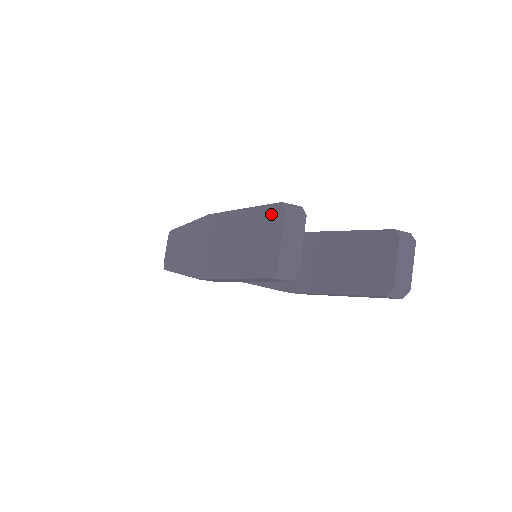
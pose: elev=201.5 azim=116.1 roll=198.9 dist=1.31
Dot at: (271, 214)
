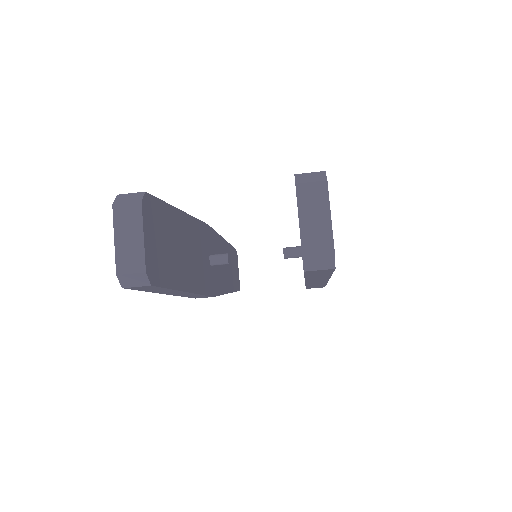
Dot at: occluded
